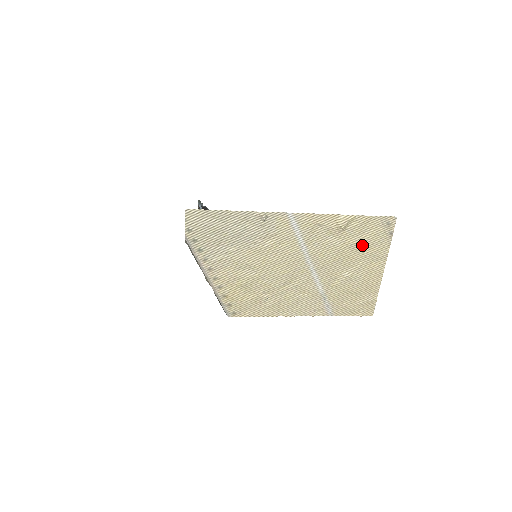
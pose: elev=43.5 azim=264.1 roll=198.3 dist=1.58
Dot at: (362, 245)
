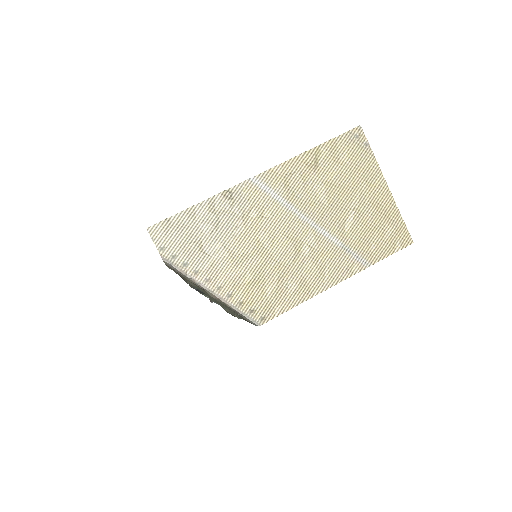
Dot at: (346, 172)
